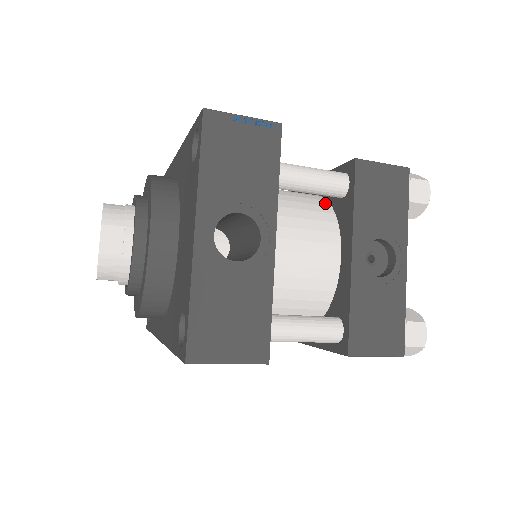
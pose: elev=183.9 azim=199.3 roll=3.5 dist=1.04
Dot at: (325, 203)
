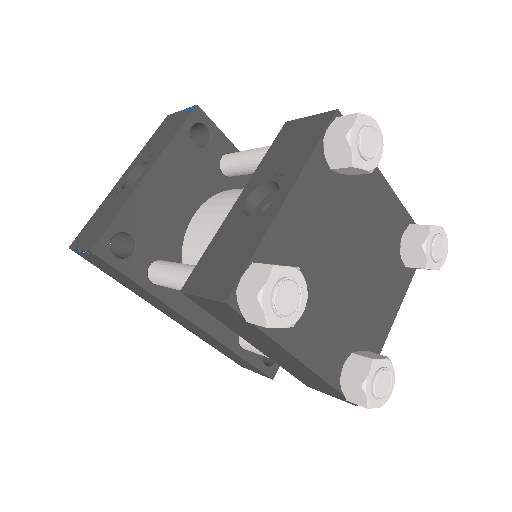
Dot at: occluded
